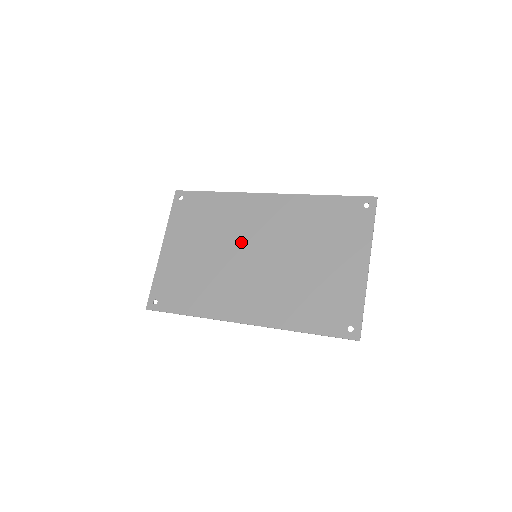
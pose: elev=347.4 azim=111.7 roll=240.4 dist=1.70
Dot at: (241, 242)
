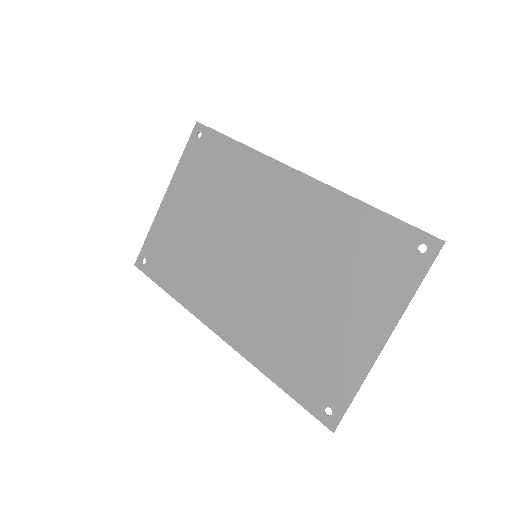
Dot at: (245, 229)
